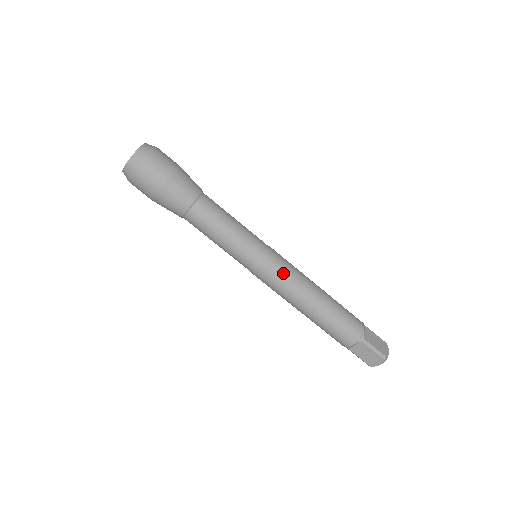
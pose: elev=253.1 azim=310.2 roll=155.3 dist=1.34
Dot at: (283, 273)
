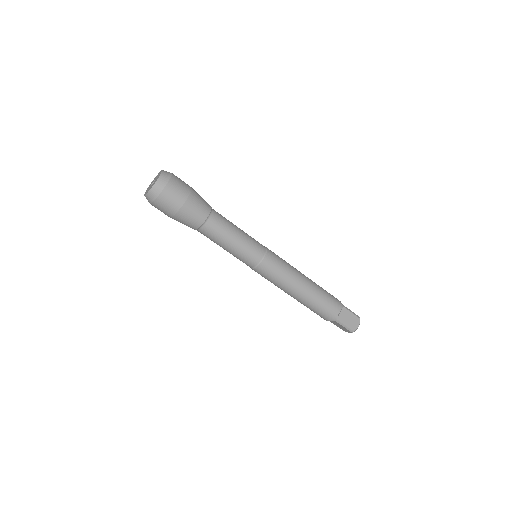
Dot at: (274, 276)
